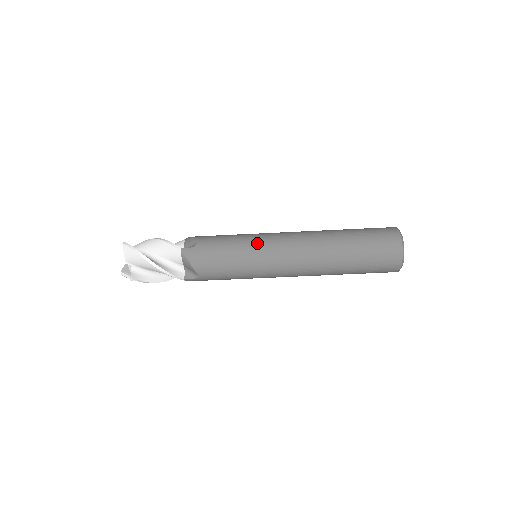
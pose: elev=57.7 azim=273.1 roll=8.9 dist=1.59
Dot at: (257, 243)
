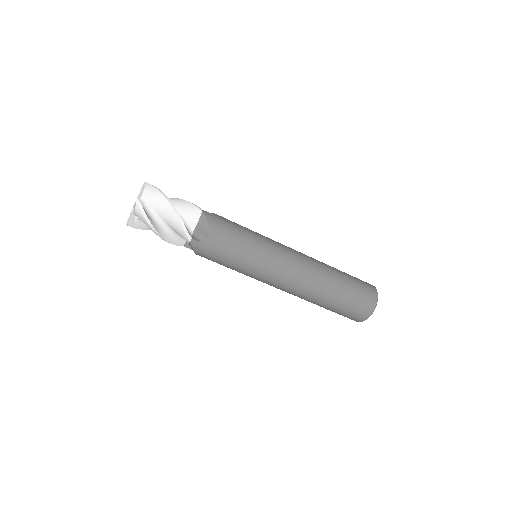
Dot at: (268, 238)
